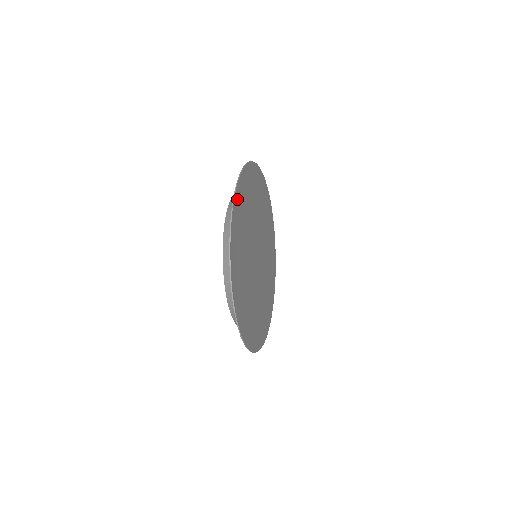
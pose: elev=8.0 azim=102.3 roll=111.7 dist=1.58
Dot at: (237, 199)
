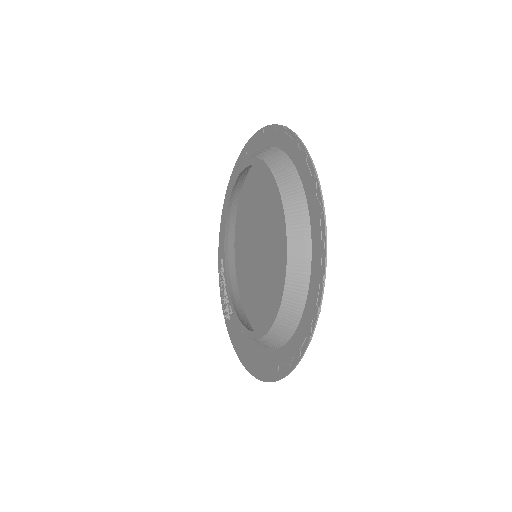
Dot at: (275, 136)
